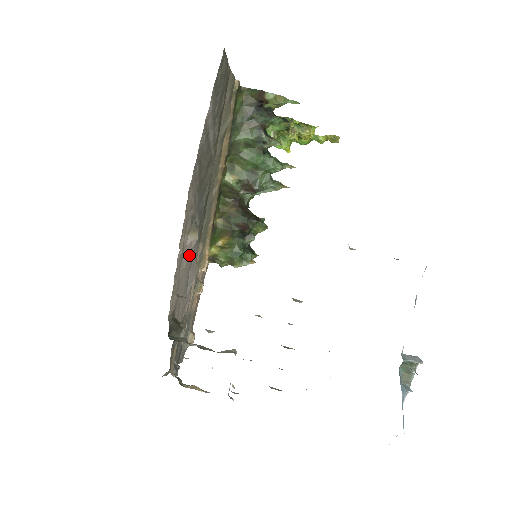
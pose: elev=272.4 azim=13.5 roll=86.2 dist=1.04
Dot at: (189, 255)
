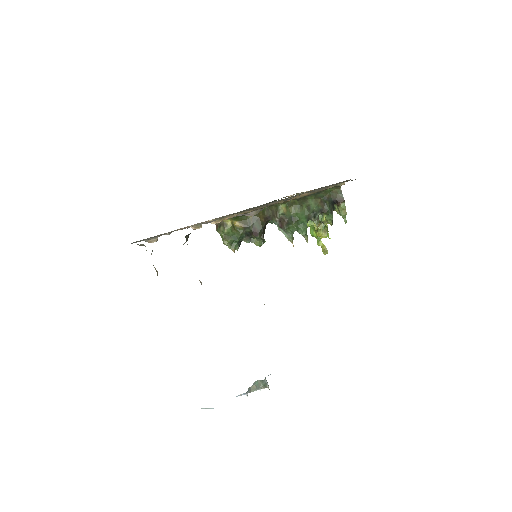
Dot at: occluded
